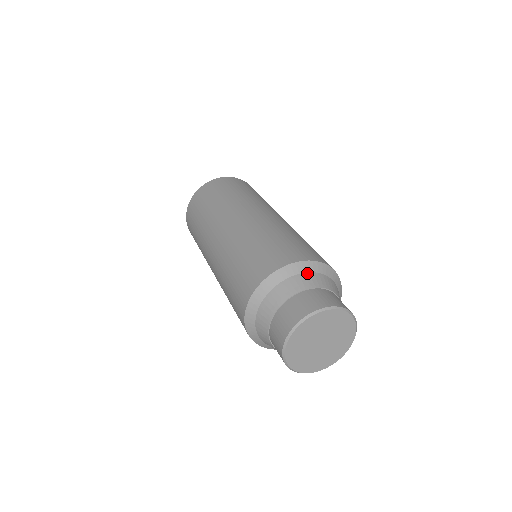
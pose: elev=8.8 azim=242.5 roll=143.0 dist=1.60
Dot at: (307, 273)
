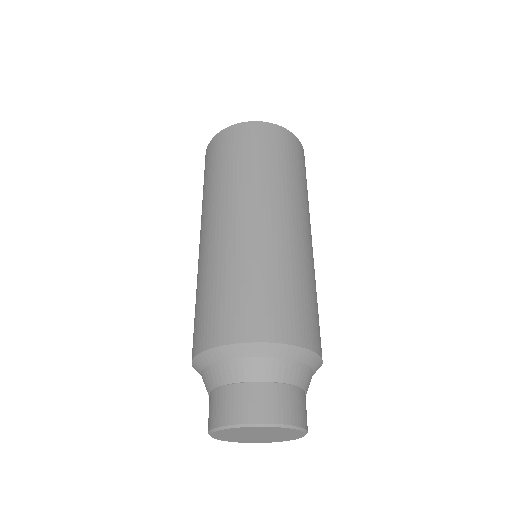
Dot at: (247, 358)
